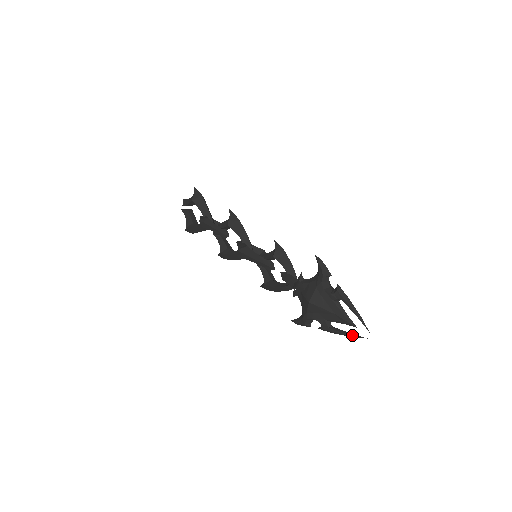
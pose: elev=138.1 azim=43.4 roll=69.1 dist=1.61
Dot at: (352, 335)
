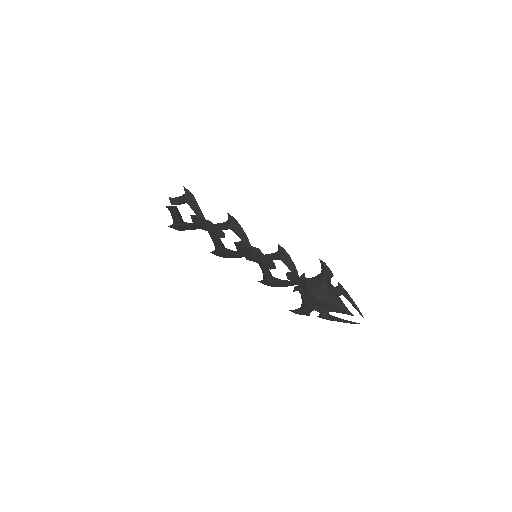
Dot at: (349, 322)
